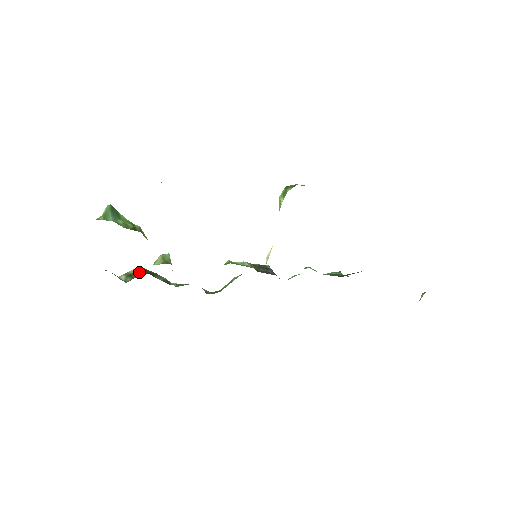
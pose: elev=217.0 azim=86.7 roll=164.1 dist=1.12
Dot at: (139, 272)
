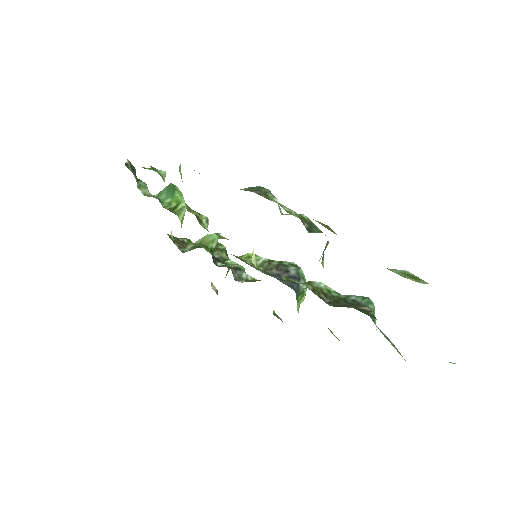
Dot at: occluded
